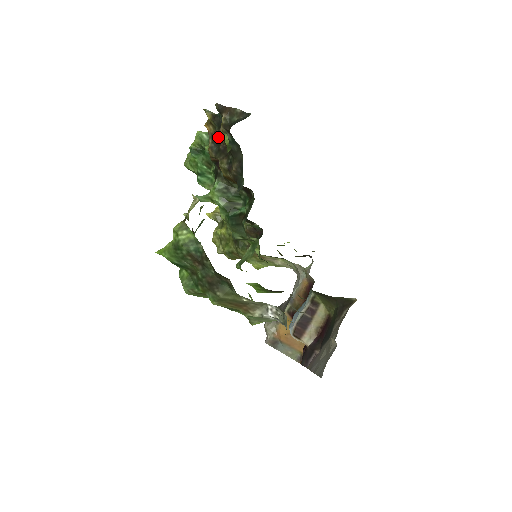
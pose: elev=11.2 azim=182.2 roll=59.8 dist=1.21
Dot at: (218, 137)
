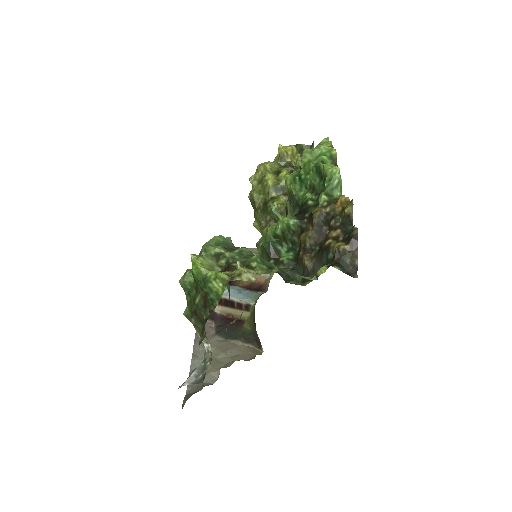
Dot at: (332, 225)
